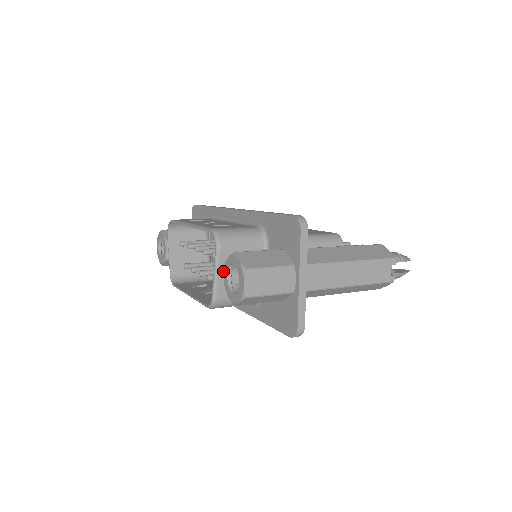
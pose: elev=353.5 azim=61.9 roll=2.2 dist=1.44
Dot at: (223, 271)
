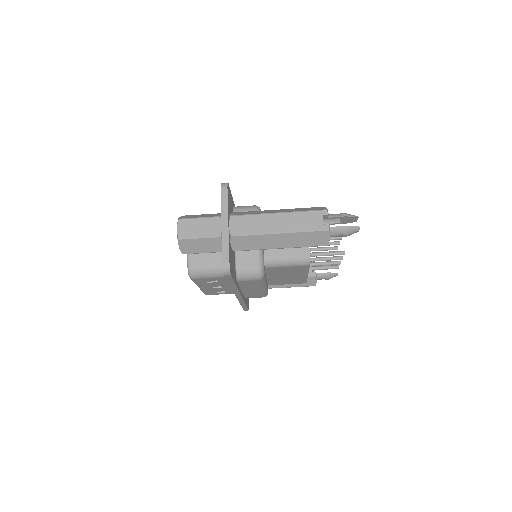
Dot at: occluded
